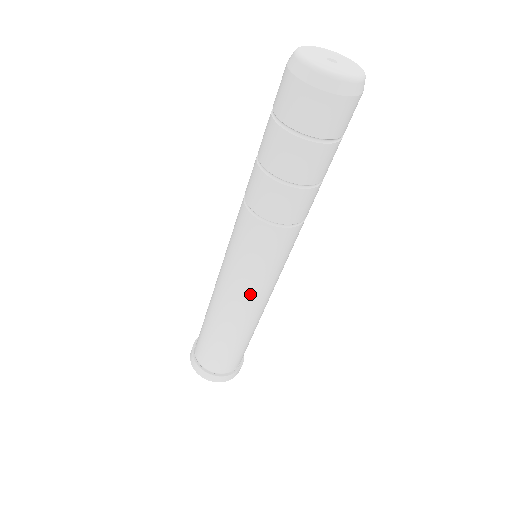
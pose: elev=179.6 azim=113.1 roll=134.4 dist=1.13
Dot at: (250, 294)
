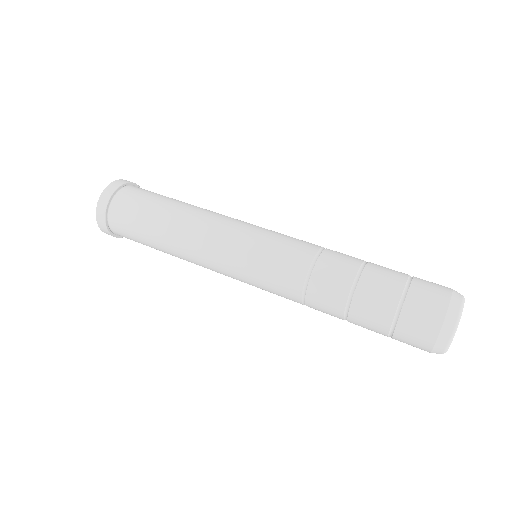
Dot at: occluded
